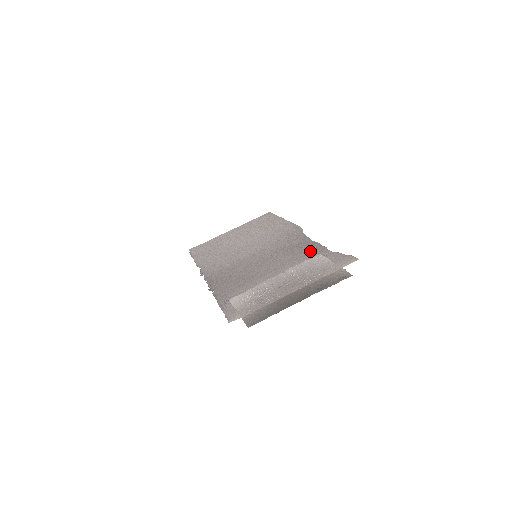
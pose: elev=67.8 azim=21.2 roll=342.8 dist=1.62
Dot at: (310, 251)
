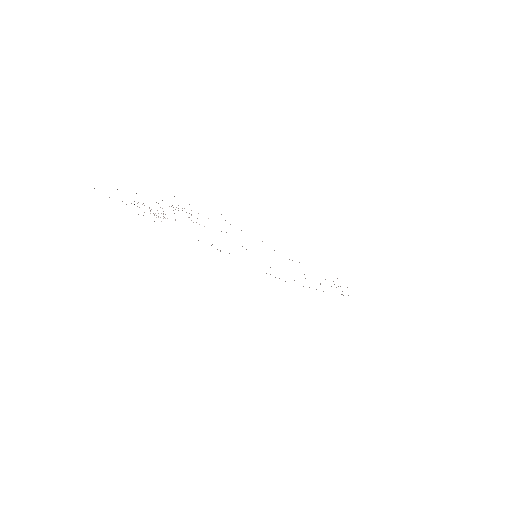
Dot at: occluded
